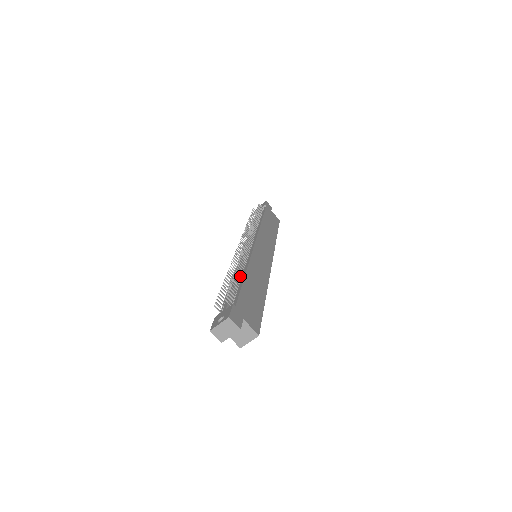
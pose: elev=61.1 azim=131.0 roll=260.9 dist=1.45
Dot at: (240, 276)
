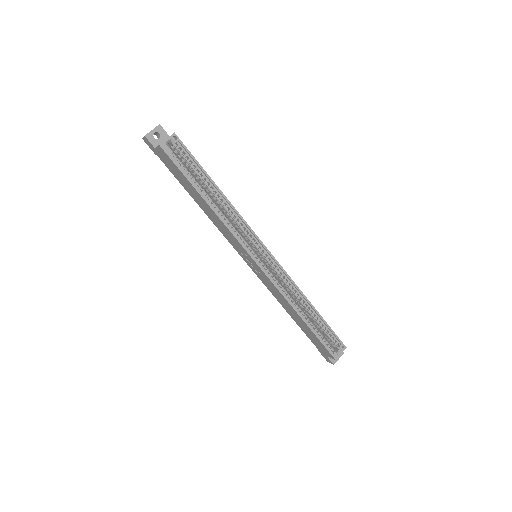
Dot at: occluded
